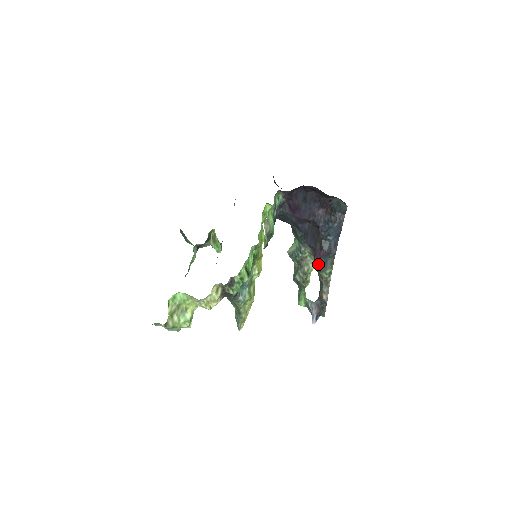
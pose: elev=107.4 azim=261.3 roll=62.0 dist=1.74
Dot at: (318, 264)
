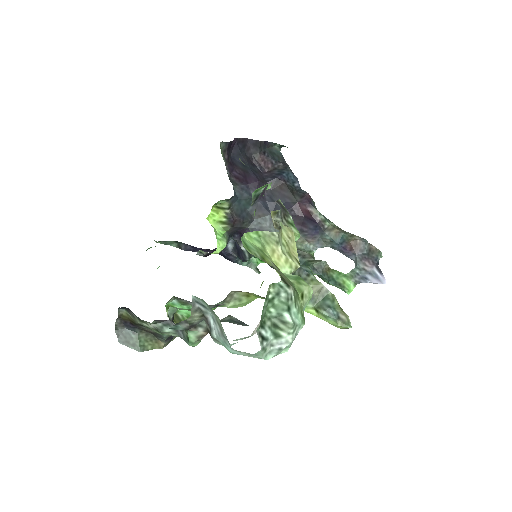
Dot at: (316, 210)
